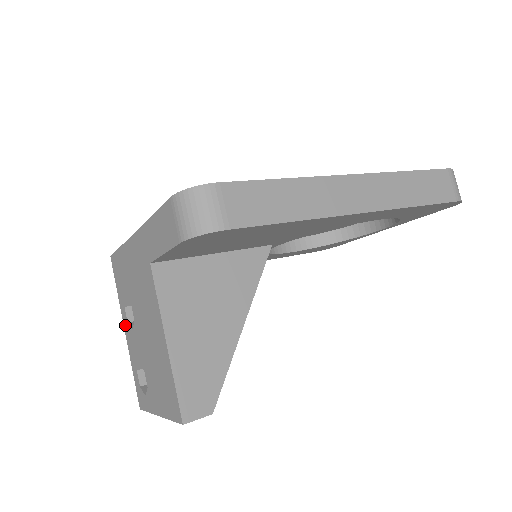
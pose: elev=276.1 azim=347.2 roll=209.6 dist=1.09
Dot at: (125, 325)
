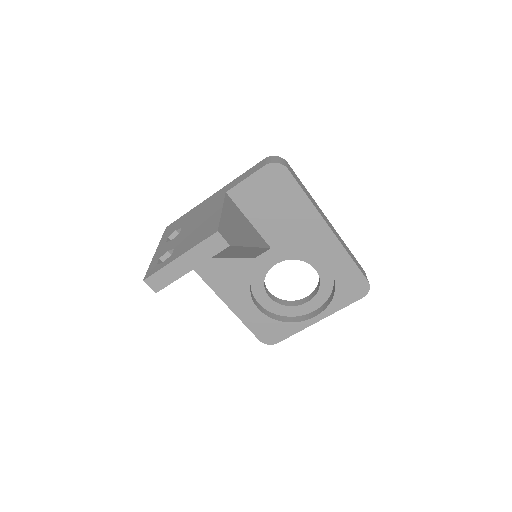
Dot at: (160, 246)
